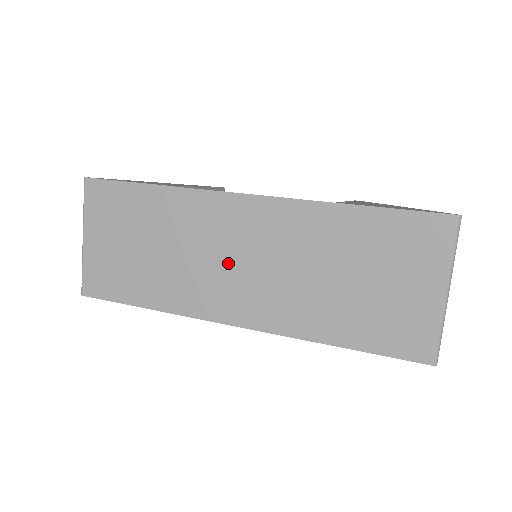
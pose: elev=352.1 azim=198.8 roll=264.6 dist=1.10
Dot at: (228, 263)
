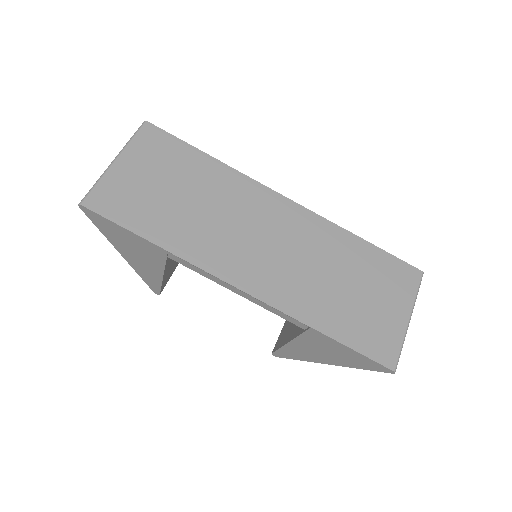
Dot at: (253, 237)
